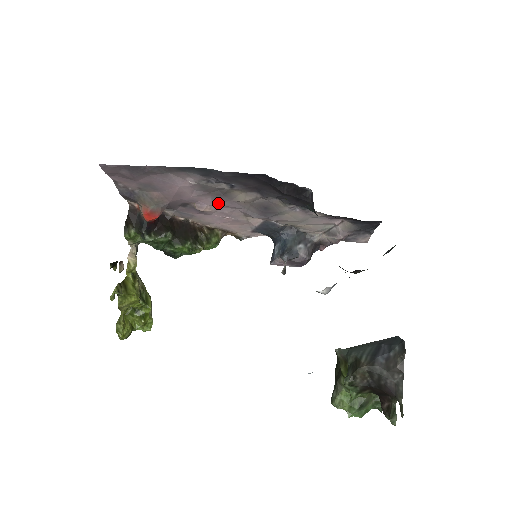
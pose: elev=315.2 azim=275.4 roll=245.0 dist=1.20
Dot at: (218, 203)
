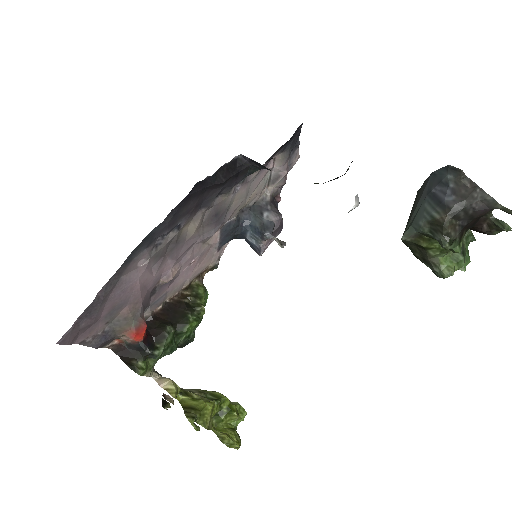
Dot at: (177, 257)
